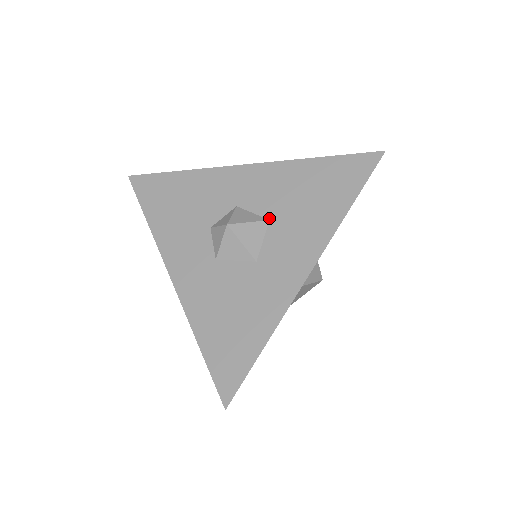
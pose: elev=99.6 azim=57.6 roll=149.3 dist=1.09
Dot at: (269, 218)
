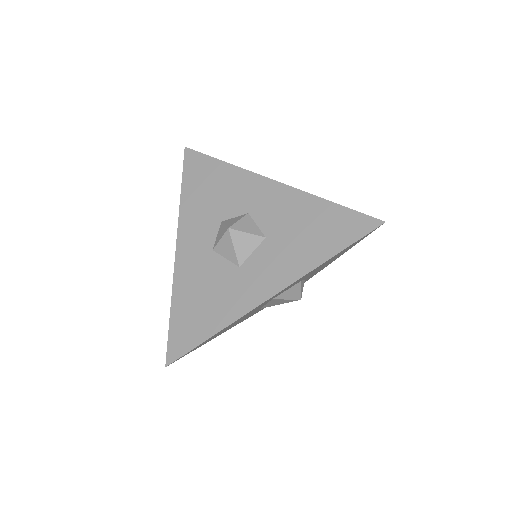
Dot at: (266, 236)
